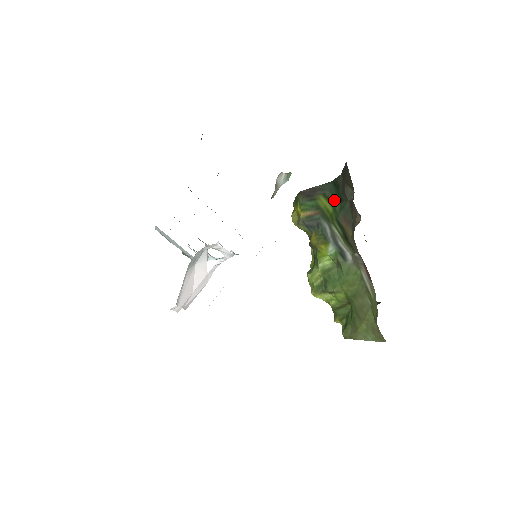
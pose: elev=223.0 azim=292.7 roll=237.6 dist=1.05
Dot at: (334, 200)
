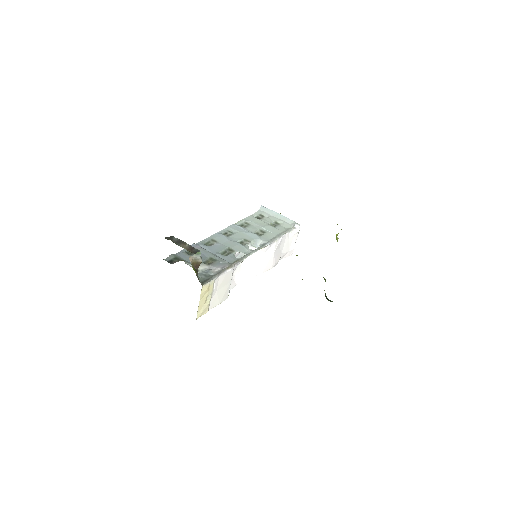
Dot at: occluded
